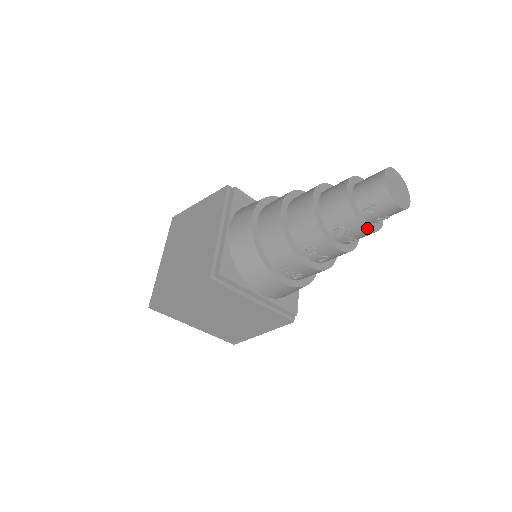
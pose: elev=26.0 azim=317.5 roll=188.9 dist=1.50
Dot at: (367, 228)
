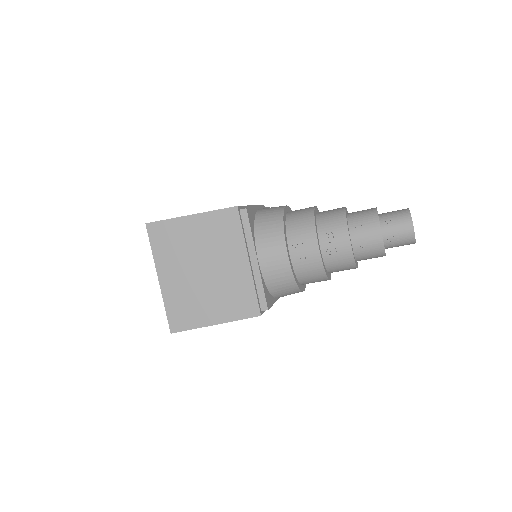
Dot at: occluded
